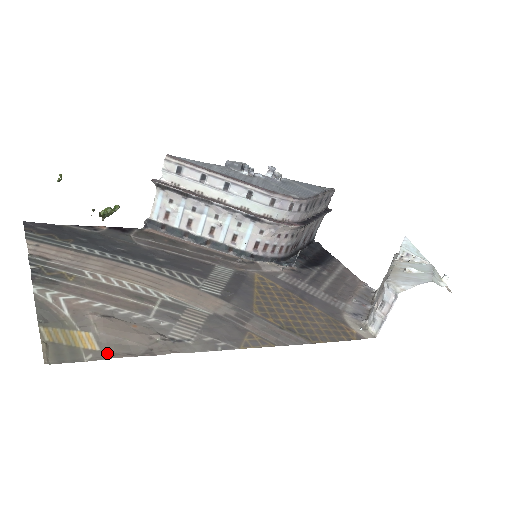
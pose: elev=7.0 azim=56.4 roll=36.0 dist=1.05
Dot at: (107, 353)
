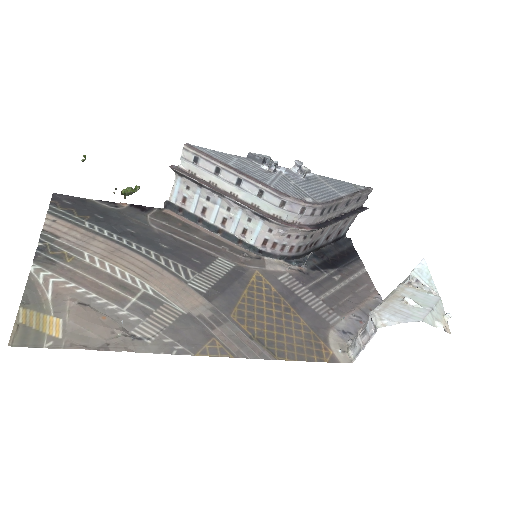
Dot at: (66, 342)
